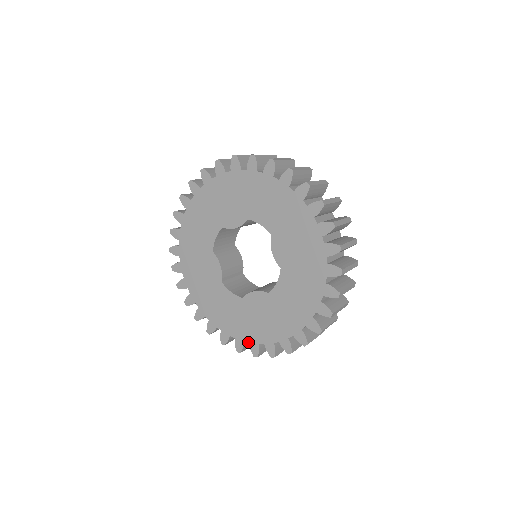
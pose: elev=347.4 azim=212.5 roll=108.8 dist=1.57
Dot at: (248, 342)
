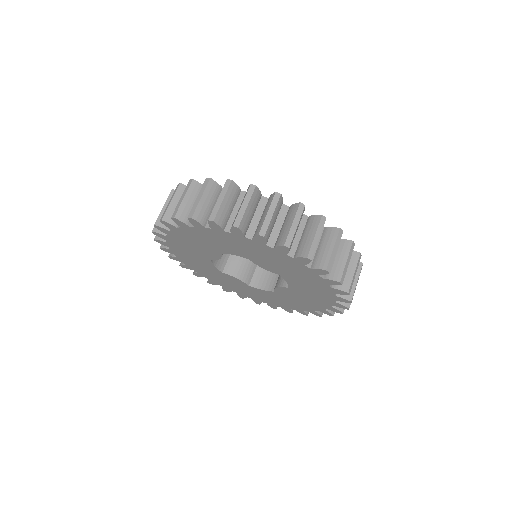
Dot at: occluded
